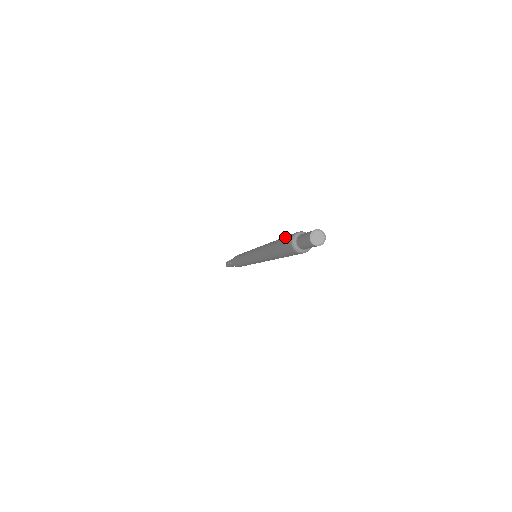
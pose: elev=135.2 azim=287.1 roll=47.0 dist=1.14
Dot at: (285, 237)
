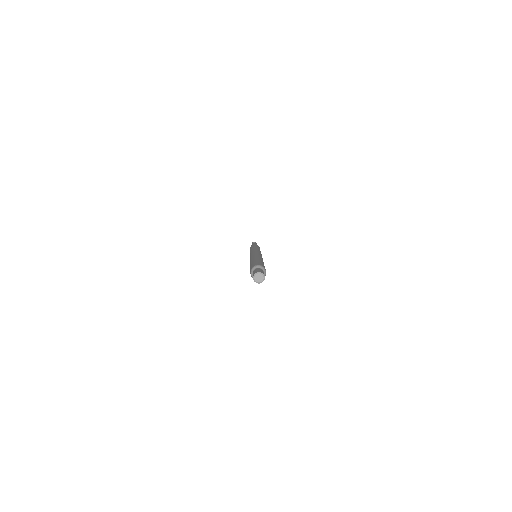
Dot at: (256, 262)
